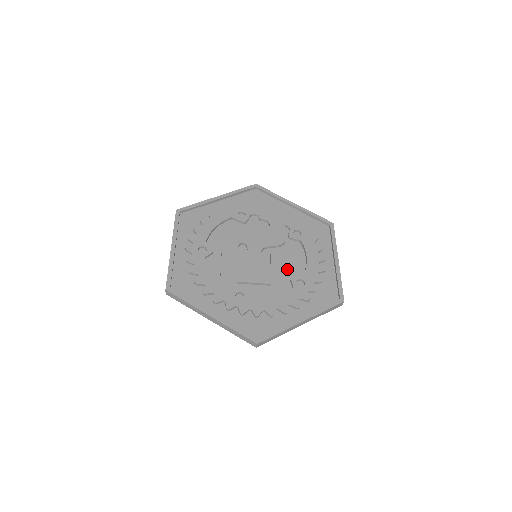
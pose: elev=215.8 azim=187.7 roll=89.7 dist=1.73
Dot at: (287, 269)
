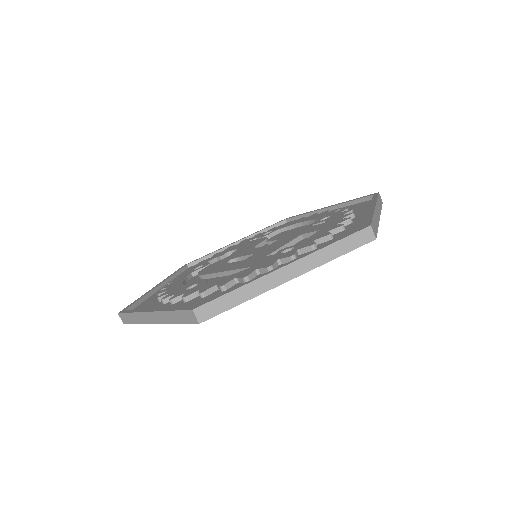
Dot at: occluded
